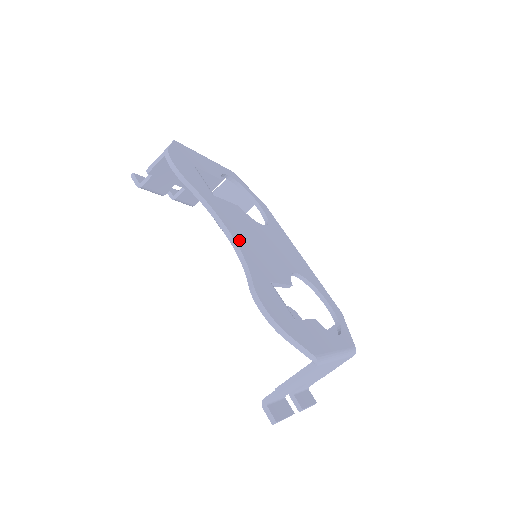
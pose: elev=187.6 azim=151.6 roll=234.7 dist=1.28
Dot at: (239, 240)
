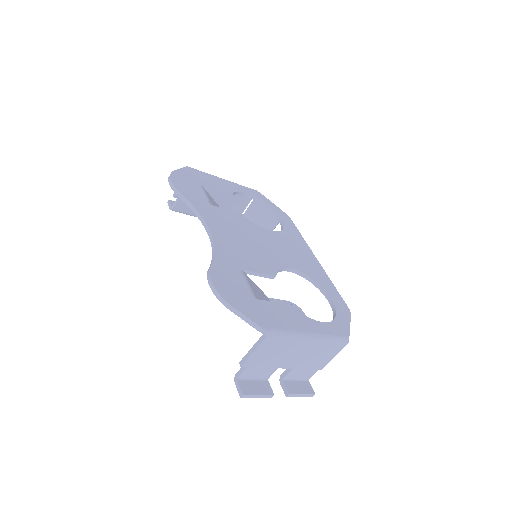
Dot at: (219, 236)
